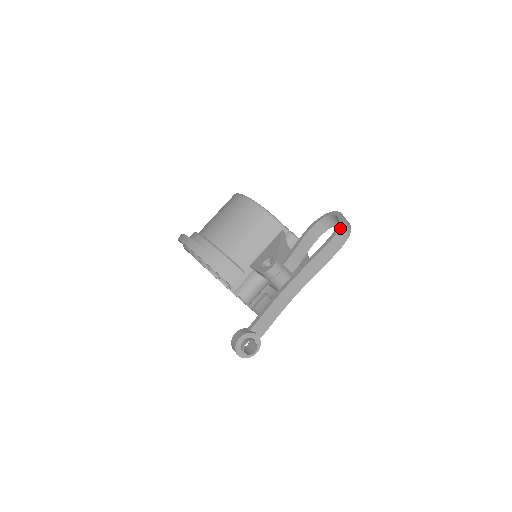
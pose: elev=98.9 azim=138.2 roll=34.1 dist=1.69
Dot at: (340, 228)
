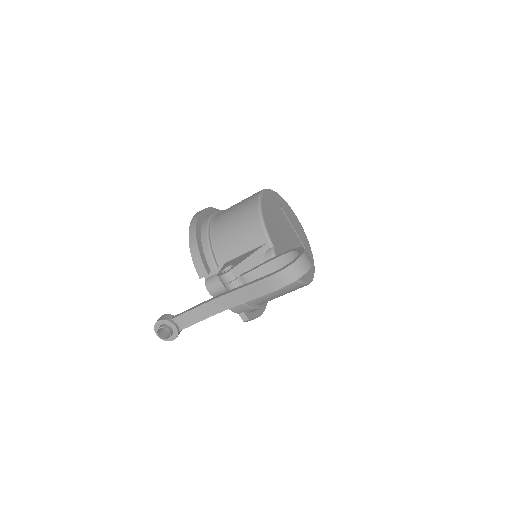
Dot at: (283, 269)
